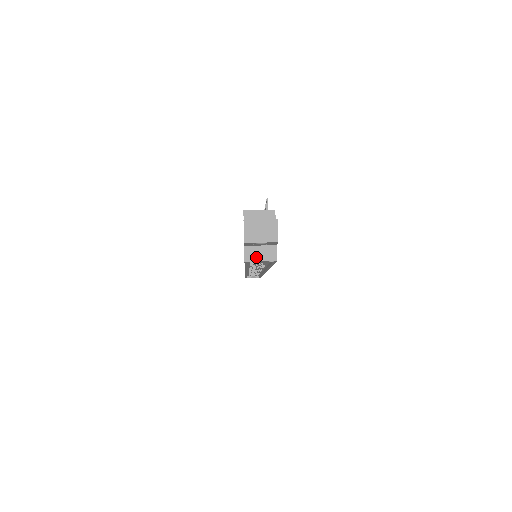
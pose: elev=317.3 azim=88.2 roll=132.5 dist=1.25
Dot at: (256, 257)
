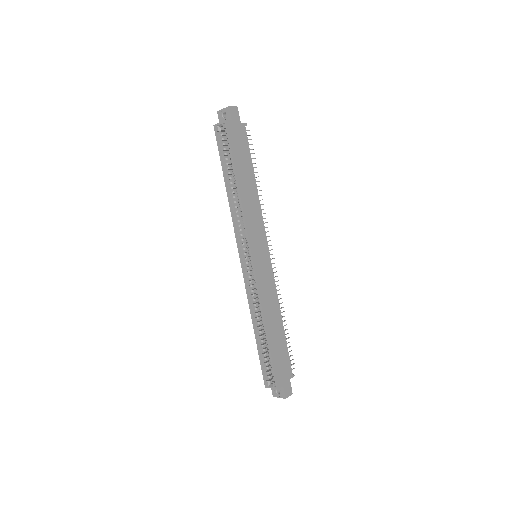
Dot at: (219, 123)
